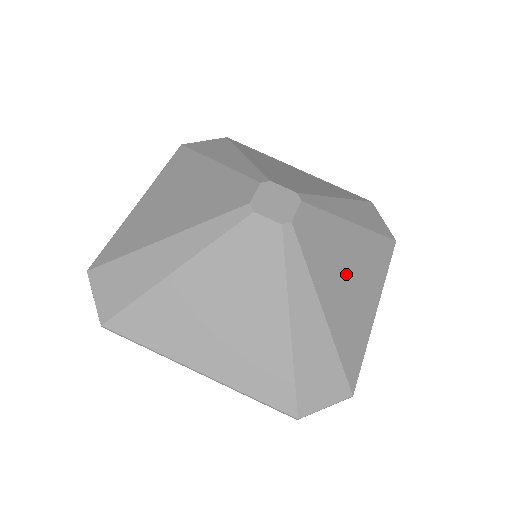
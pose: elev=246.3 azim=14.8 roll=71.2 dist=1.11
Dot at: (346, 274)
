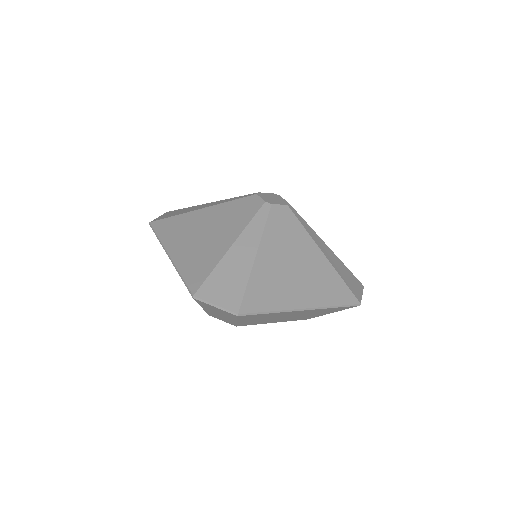
Dot at: occluded
